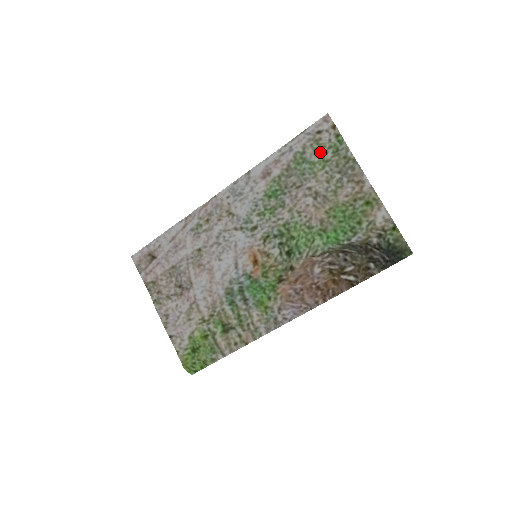
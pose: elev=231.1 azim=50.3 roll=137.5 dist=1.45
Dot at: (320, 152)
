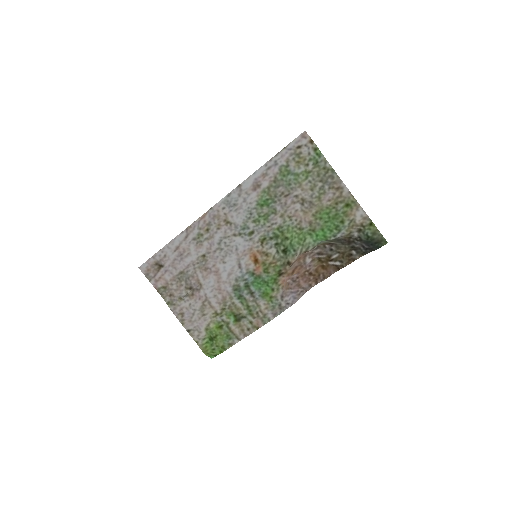
Dot at: (302, 164)
